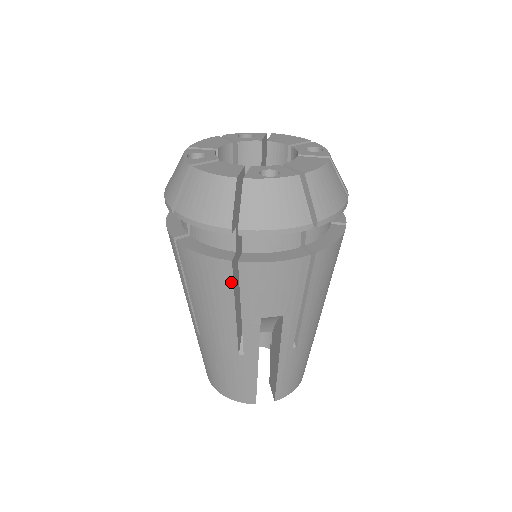
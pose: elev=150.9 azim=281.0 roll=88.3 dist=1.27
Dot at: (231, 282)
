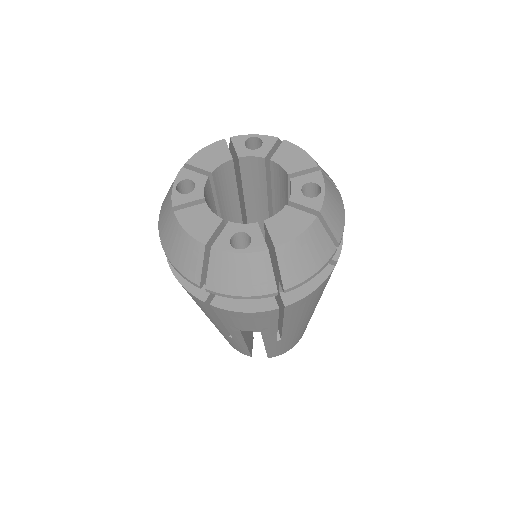
Dot at: (209, 309)
